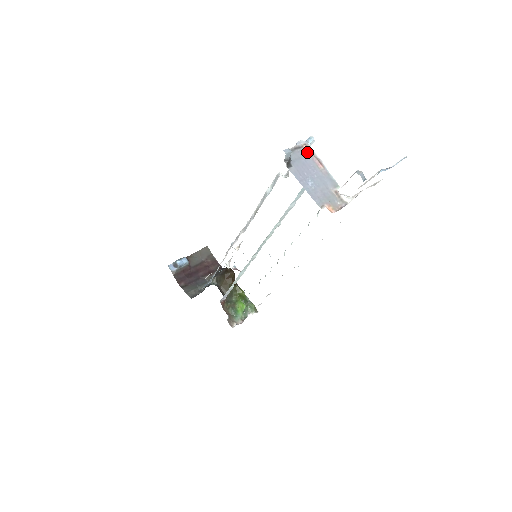
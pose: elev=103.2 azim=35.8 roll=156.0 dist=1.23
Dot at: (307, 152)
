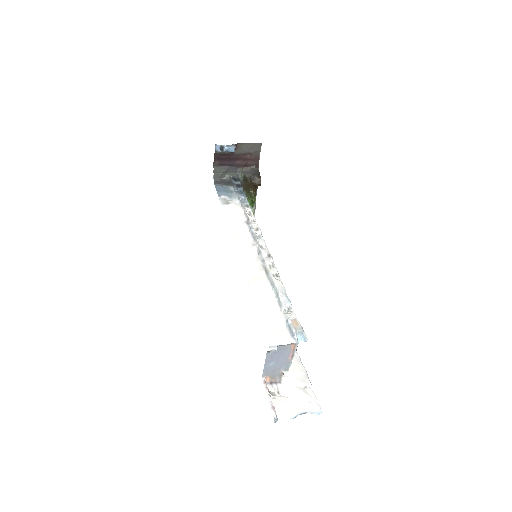
Dot at: (291, 348)
